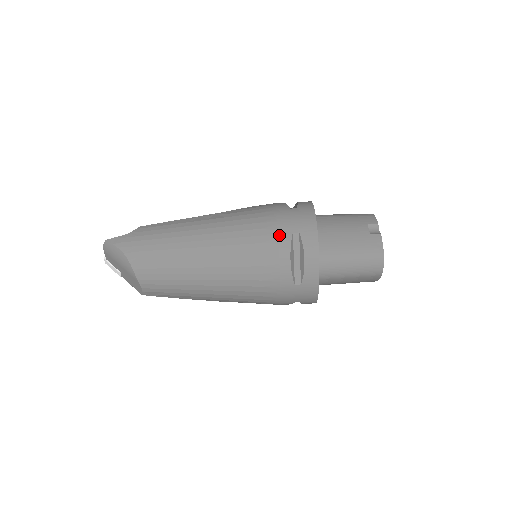
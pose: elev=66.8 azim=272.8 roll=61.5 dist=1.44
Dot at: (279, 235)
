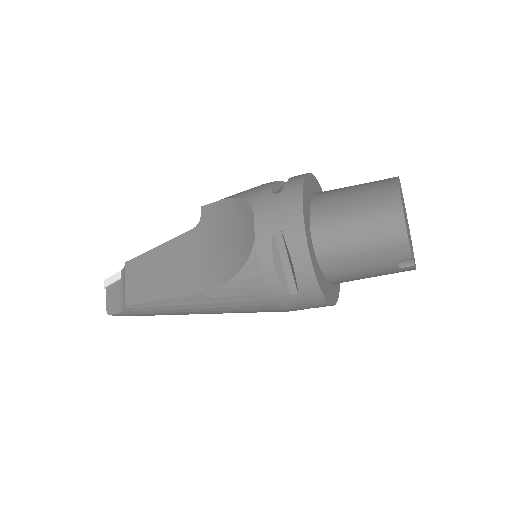
Dot at: occluded
